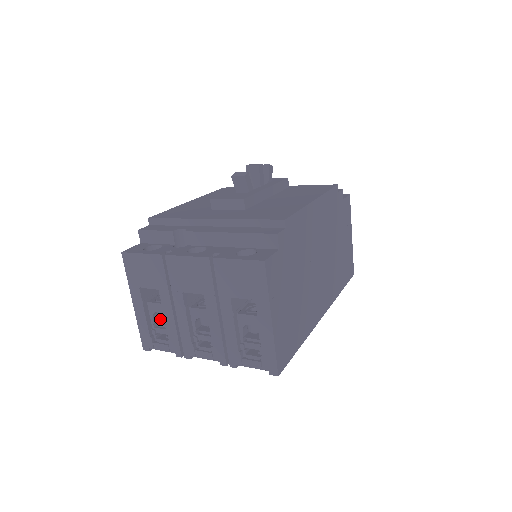
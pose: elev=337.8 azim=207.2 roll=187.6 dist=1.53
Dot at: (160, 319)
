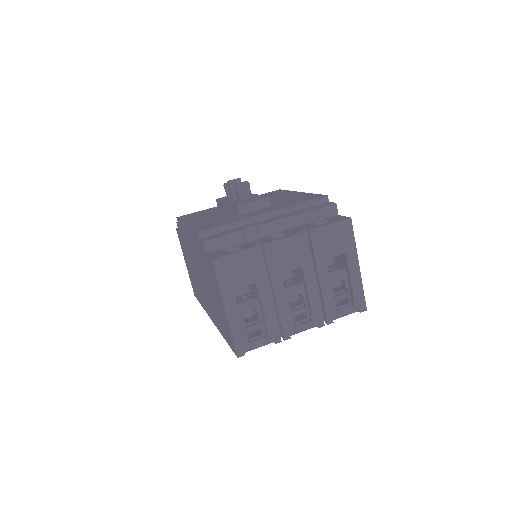
Dot at: occluded
